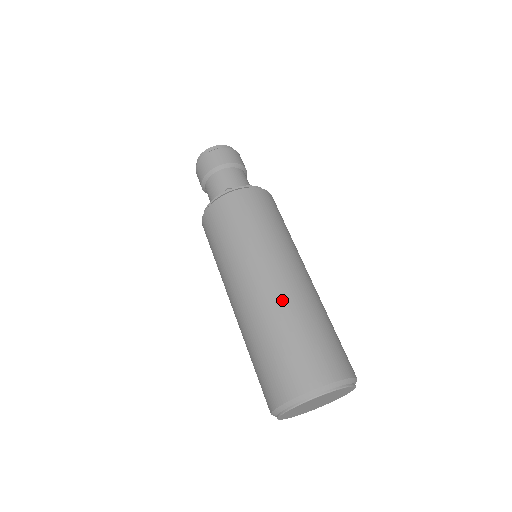
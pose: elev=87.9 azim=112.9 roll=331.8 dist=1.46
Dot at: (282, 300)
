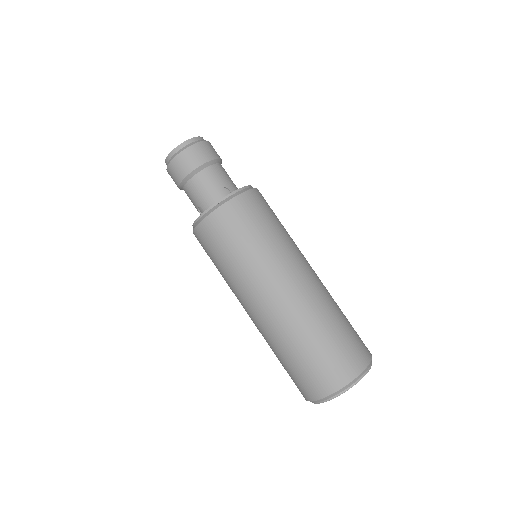
Dot at: (317, 300)
